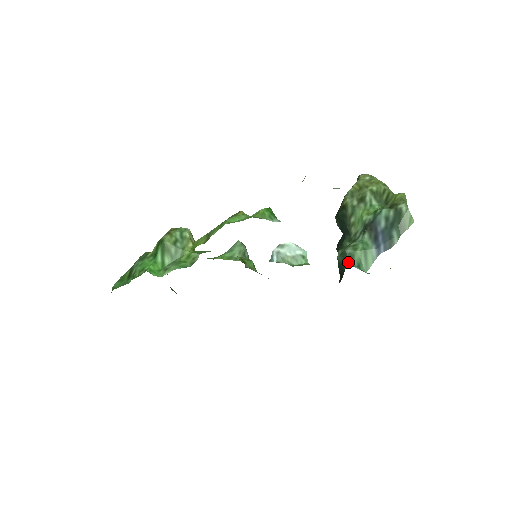
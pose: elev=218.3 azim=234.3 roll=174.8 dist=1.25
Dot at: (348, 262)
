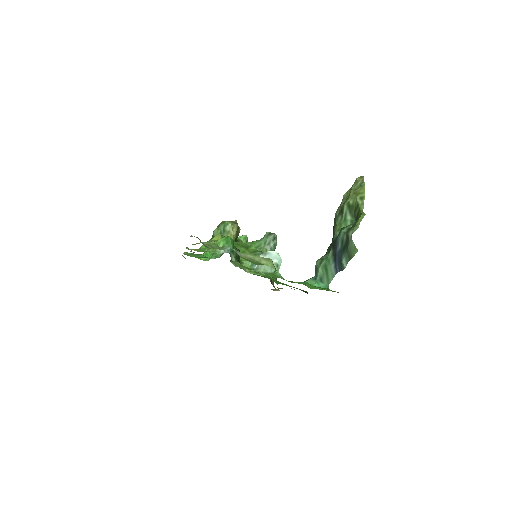
Dot at: (315, 274)
